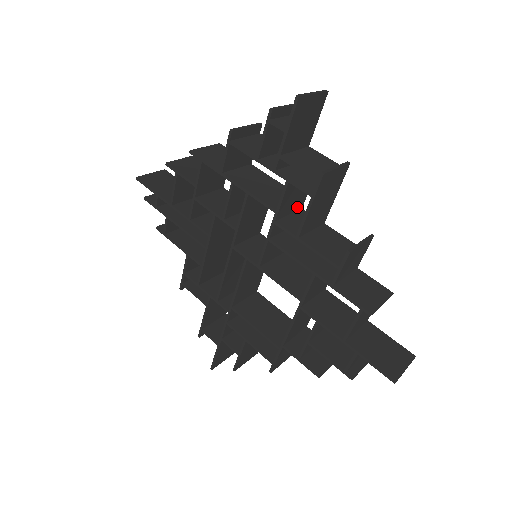
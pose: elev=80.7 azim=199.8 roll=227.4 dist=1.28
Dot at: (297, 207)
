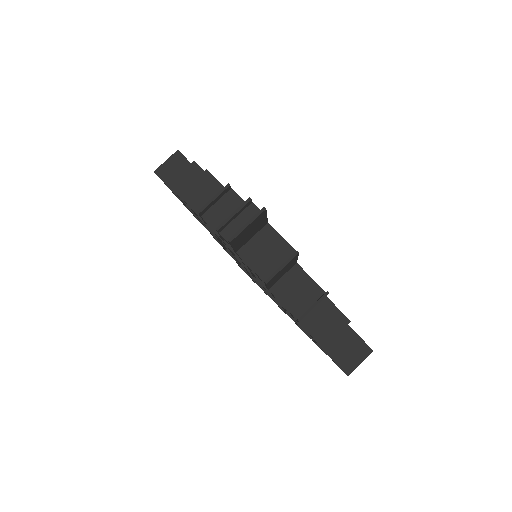
Dot at: occluded
